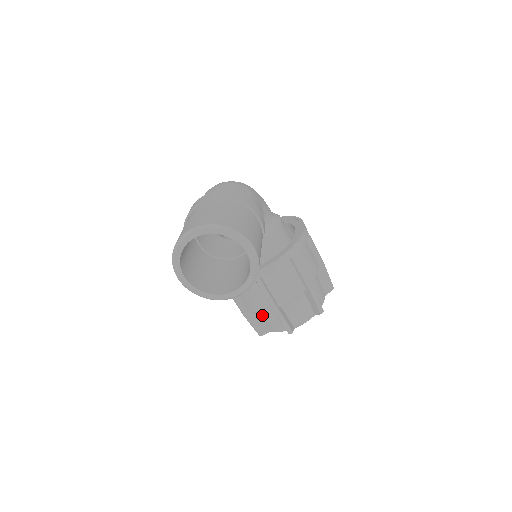
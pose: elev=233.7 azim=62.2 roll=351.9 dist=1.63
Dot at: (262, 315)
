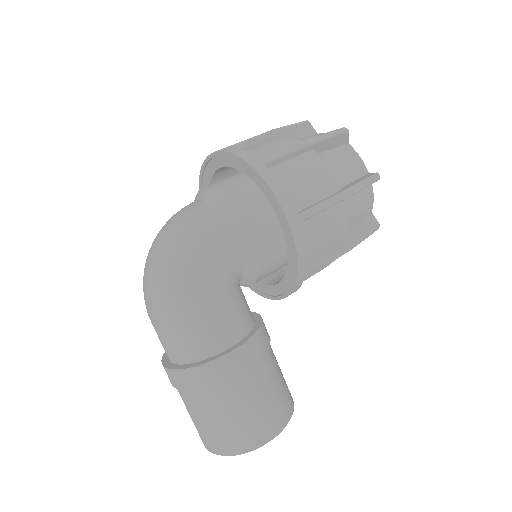
Dot at: occluded
